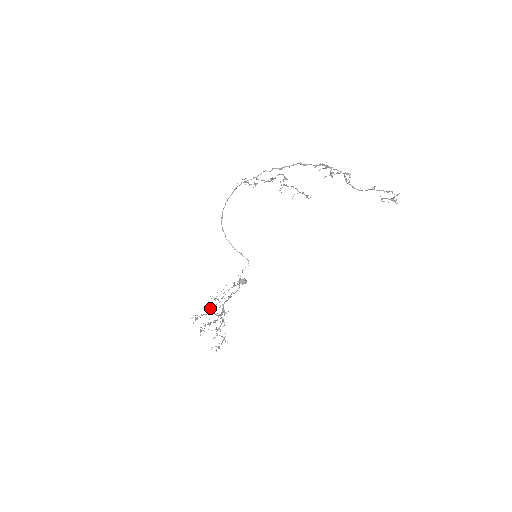
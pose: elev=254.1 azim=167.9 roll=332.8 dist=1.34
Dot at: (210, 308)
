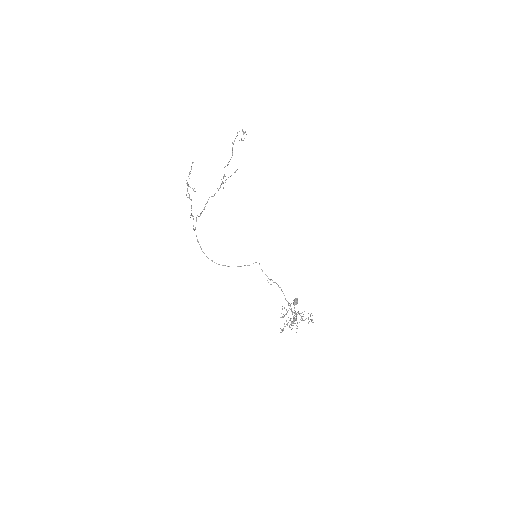
Dot at: (286, 321)
